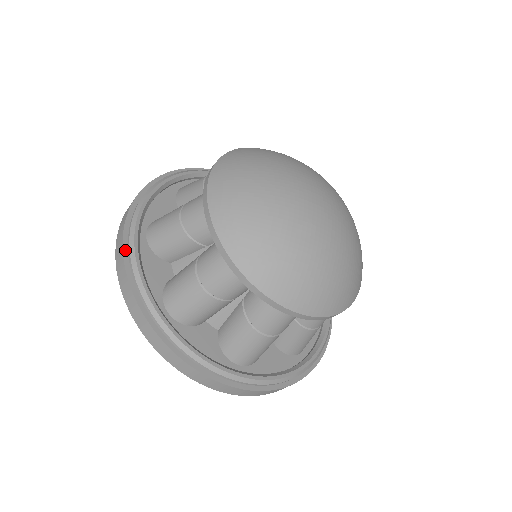
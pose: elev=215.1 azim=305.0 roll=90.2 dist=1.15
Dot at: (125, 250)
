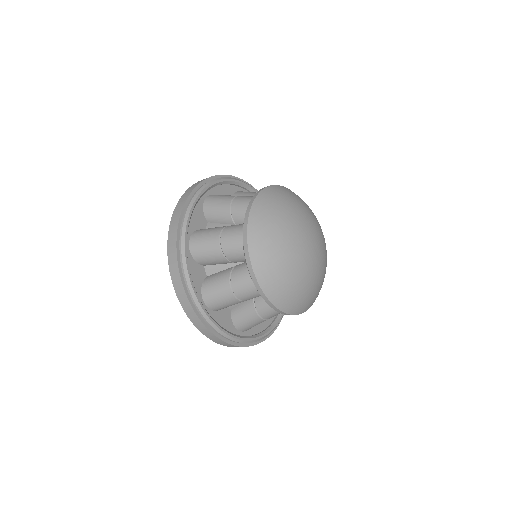
Dot at: (191, 196)
